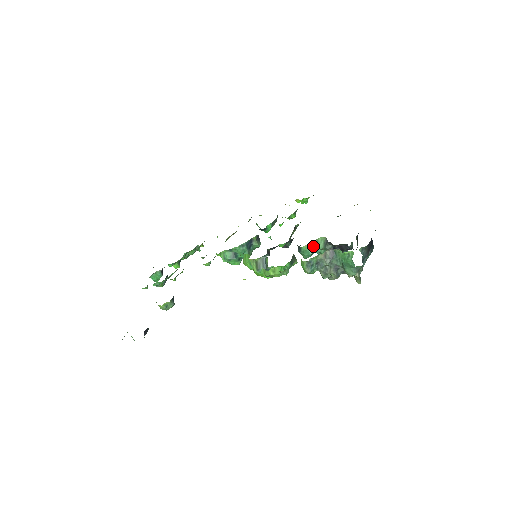
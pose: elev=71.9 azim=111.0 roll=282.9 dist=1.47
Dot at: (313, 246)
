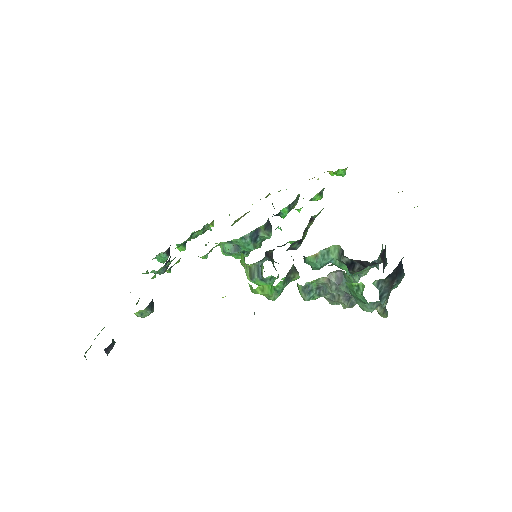
Dot at: (322, 257)
